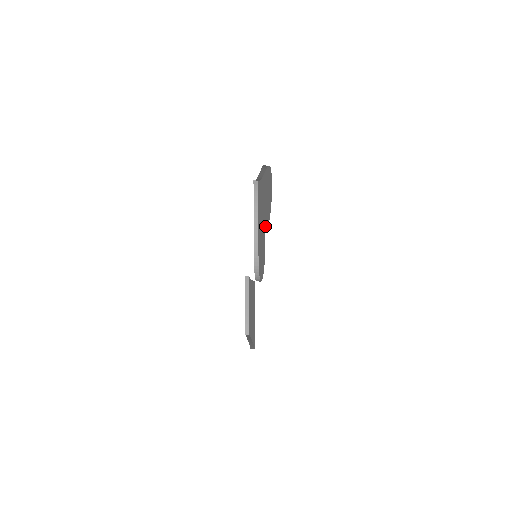
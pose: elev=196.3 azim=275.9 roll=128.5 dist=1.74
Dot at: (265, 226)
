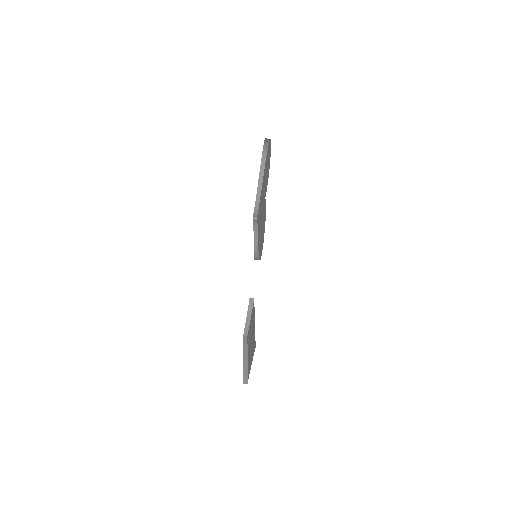
Dot at: (265, 195)
